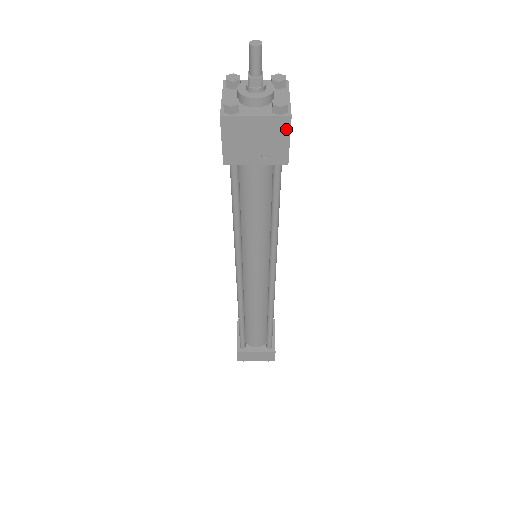
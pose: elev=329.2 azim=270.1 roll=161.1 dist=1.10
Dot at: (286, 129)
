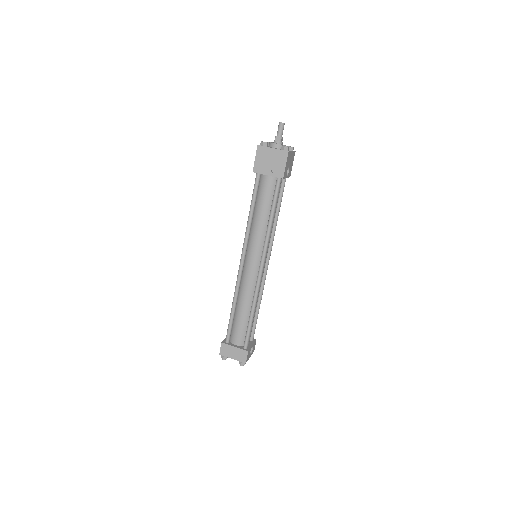
Dot at: (285, 158)
